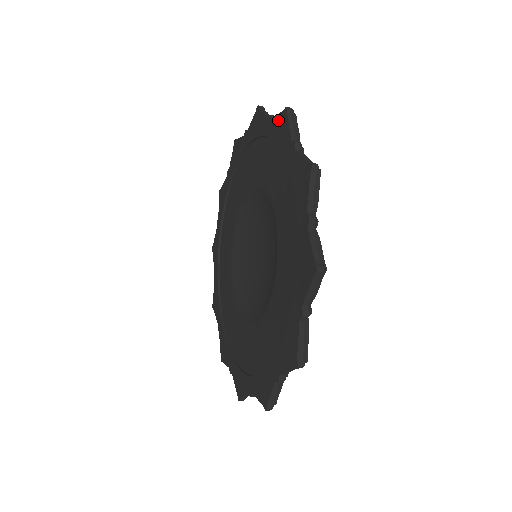
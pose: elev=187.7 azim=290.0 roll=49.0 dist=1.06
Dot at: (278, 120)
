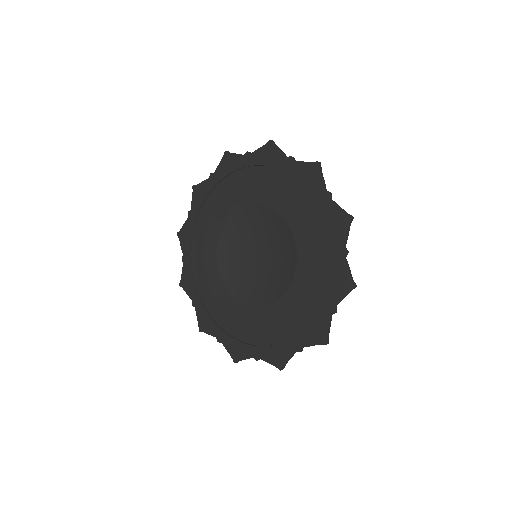
Dot at: (262, 151)
